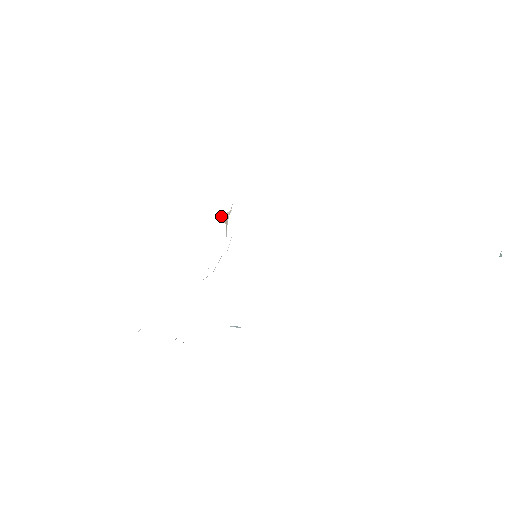
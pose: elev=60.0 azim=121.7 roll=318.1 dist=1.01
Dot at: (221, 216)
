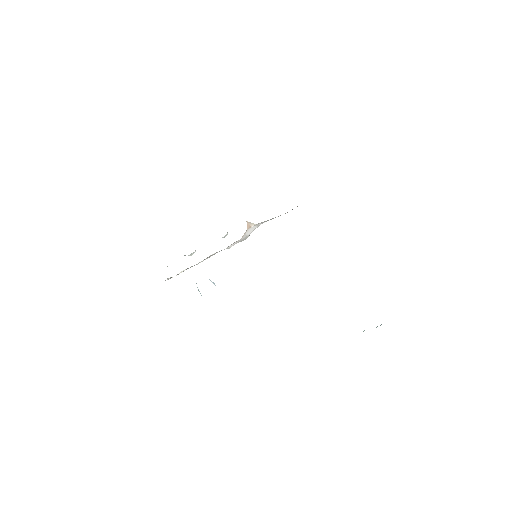
Dot at: (248, 222)
